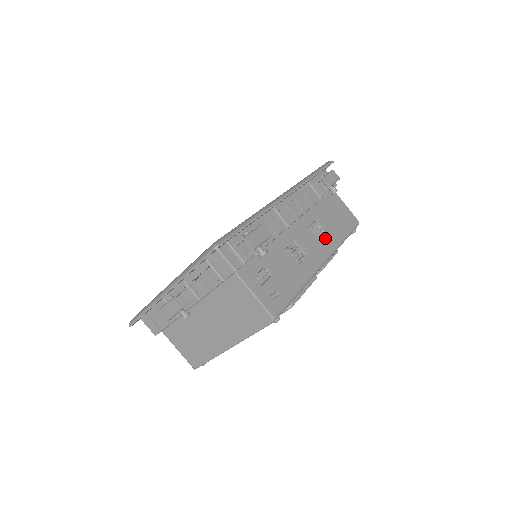
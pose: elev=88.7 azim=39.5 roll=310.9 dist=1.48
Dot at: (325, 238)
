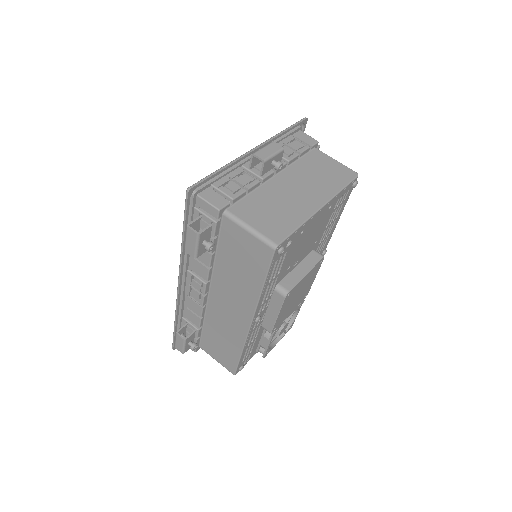
Dot at: occluded
